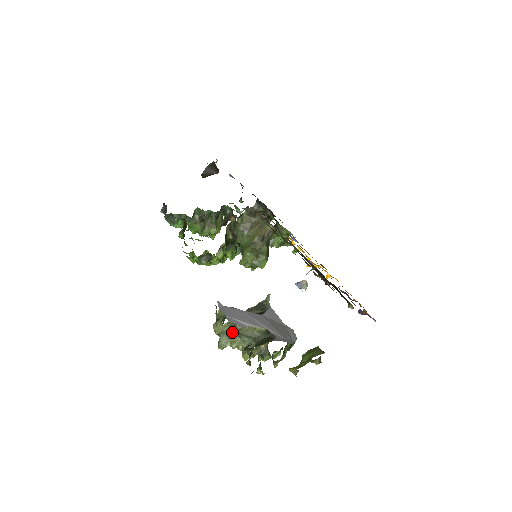
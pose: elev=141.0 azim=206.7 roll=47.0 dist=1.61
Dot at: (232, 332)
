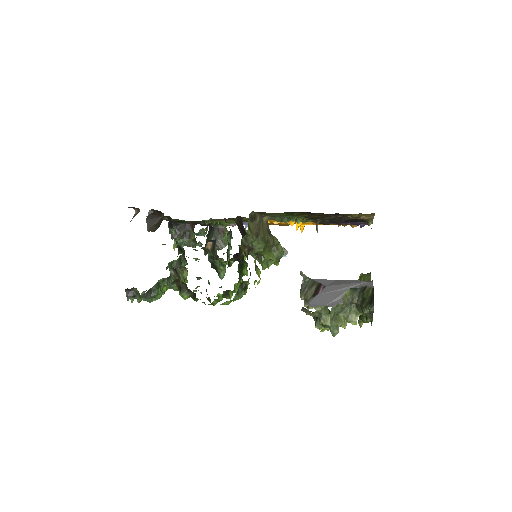
Dot at: (334, 314)
